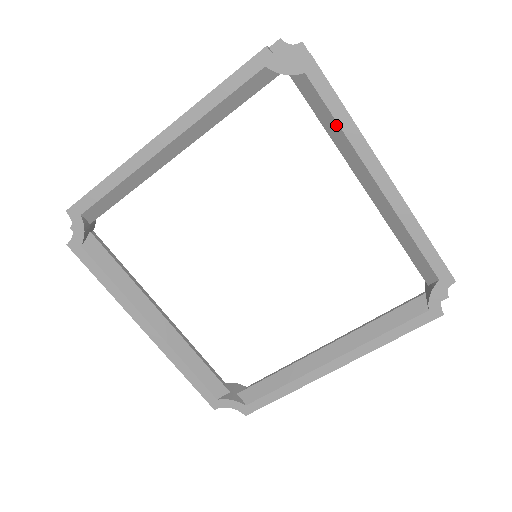
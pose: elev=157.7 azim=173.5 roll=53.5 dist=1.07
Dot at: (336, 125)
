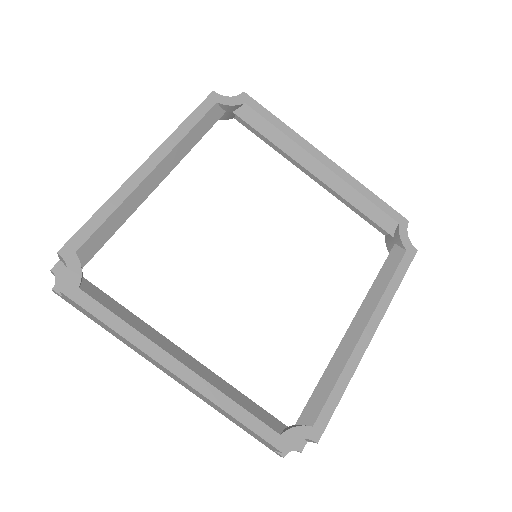
Dot at: (278, 132)
